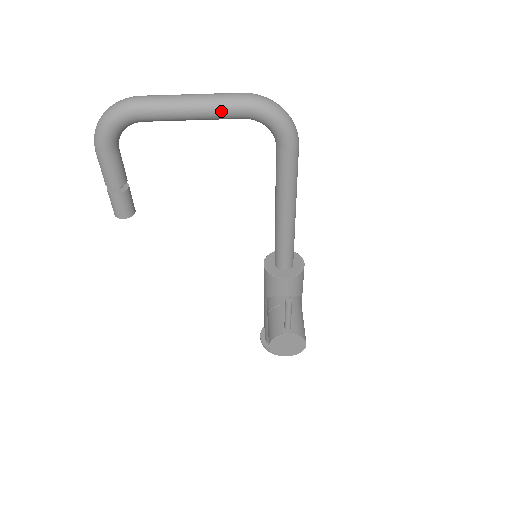
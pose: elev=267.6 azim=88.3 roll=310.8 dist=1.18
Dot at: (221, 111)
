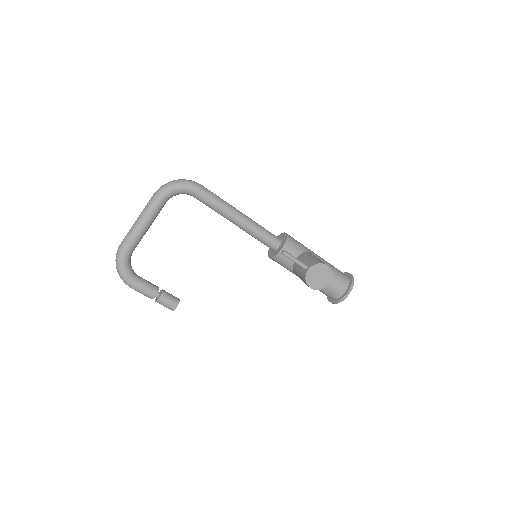
Dot at: (153, 210)
